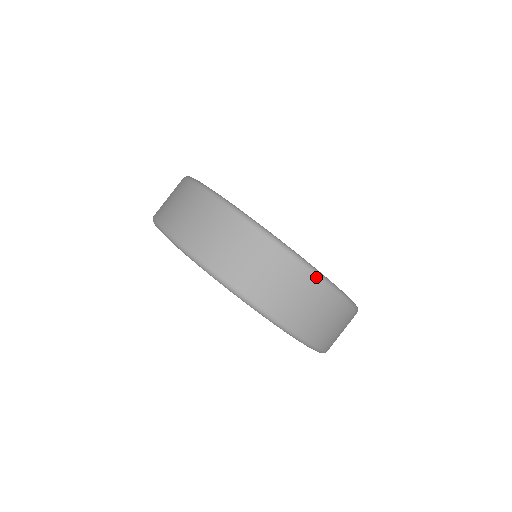
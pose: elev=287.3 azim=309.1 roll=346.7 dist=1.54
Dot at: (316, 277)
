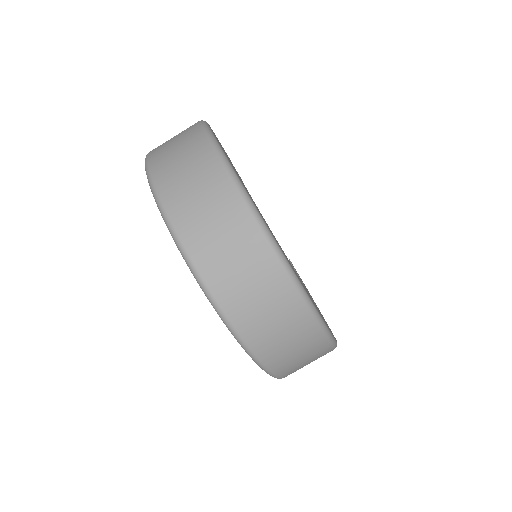
Dot at: (329, 344)
